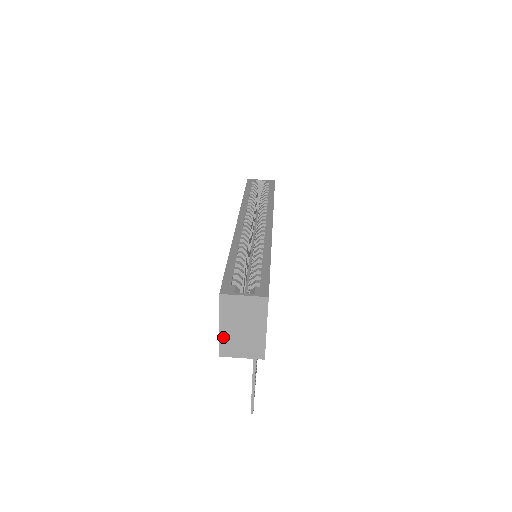
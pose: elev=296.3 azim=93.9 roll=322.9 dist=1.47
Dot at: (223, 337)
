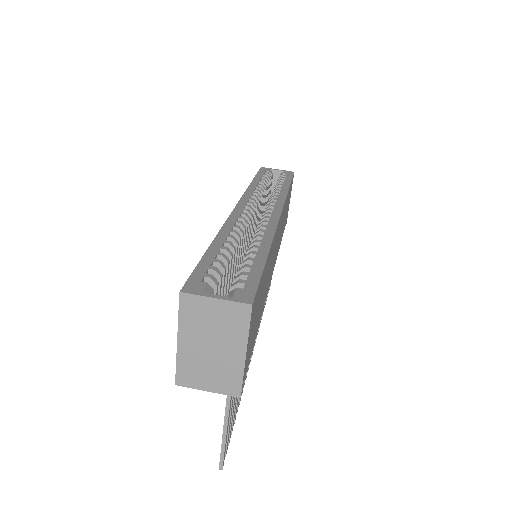
Dot at: (182, 357)
